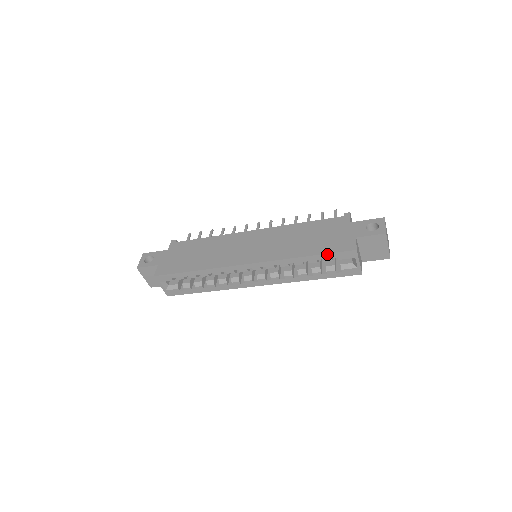
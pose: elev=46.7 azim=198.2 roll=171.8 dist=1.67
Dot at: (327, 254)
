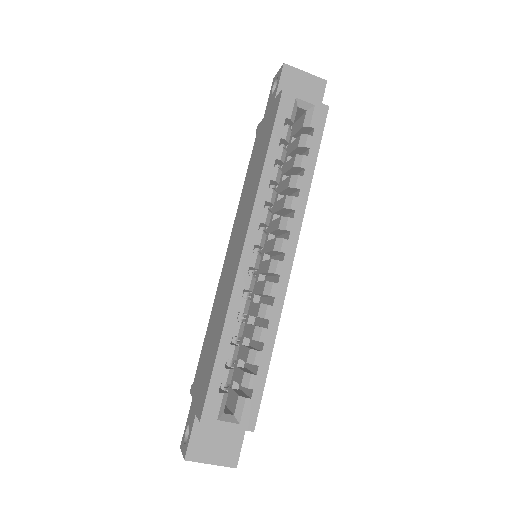
Dot at: (274, 127)
